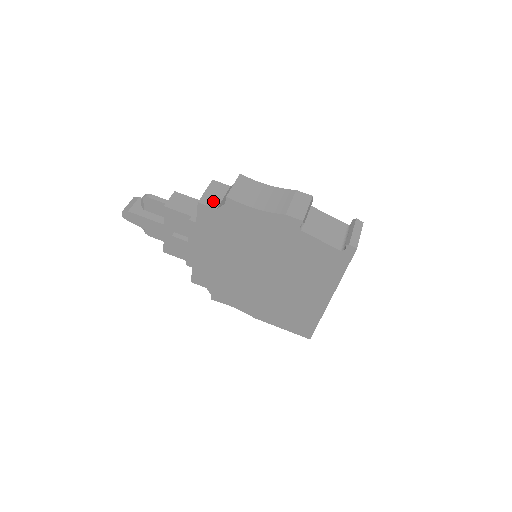
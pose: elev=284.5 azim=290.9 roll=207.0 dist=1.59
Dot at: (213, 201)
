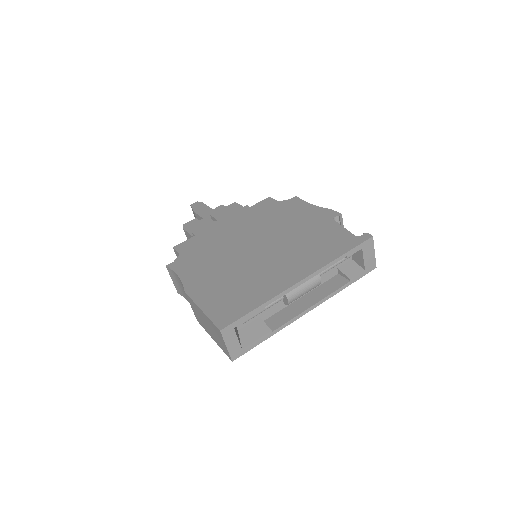
Dot at: occluded
